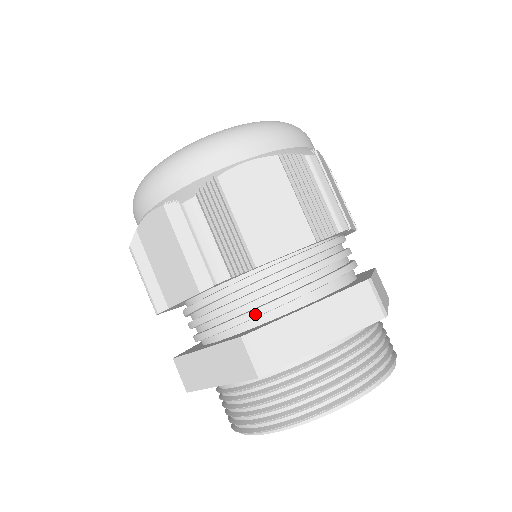
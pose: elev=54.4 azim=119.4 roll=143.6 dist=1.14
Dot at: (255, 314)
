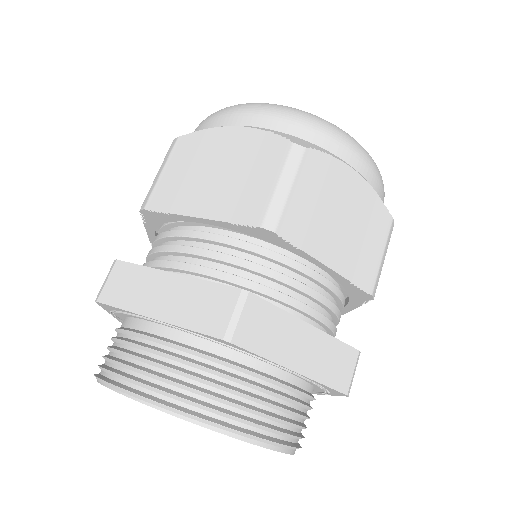
Dot at: (256, 287)
